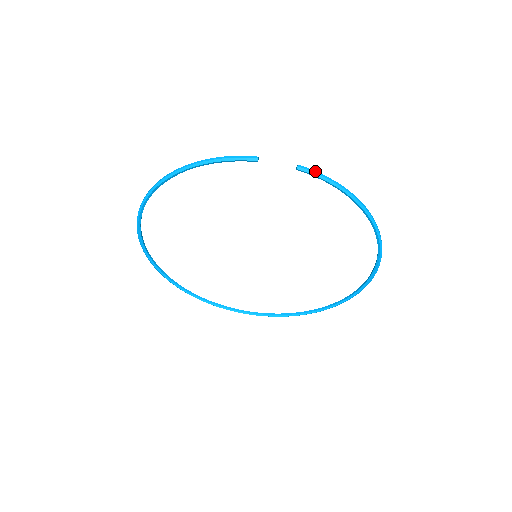
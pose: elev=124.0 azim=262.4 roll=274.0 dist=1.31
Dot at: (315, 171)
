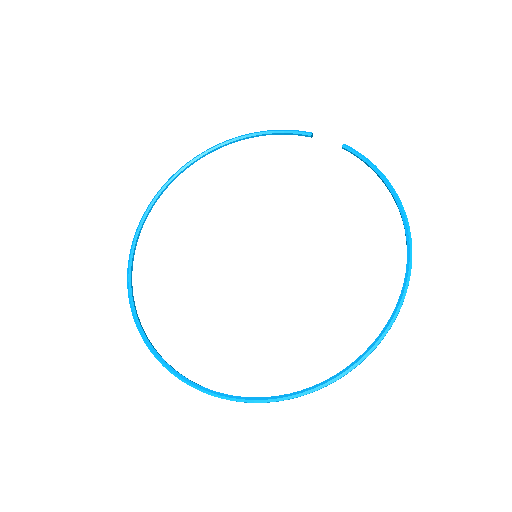
Dot at: (358, 153)
